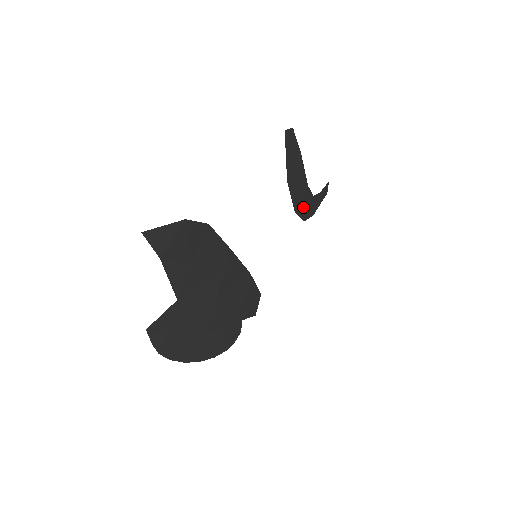
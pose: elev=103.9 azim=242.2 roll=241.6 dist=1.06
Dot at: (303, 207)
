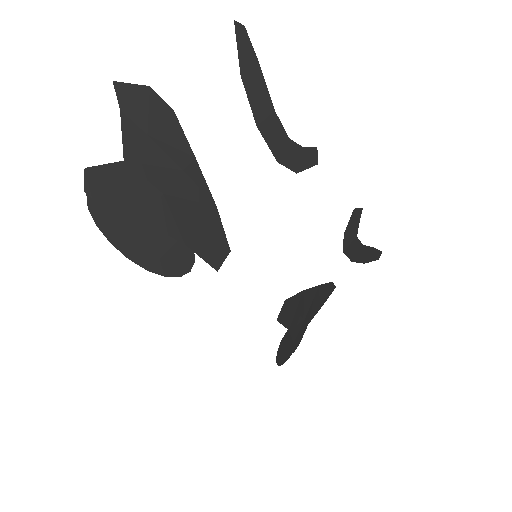
Dot at: (272, 137)
